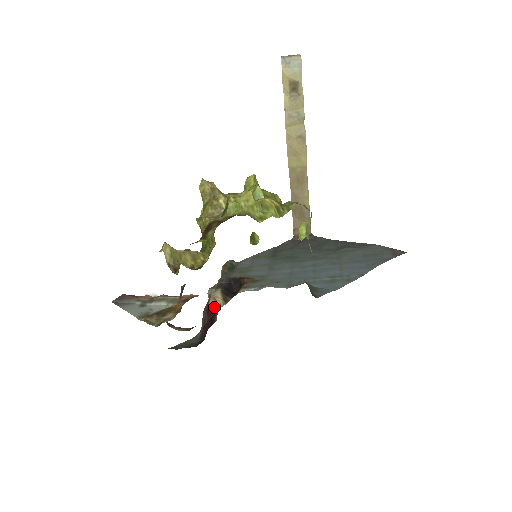
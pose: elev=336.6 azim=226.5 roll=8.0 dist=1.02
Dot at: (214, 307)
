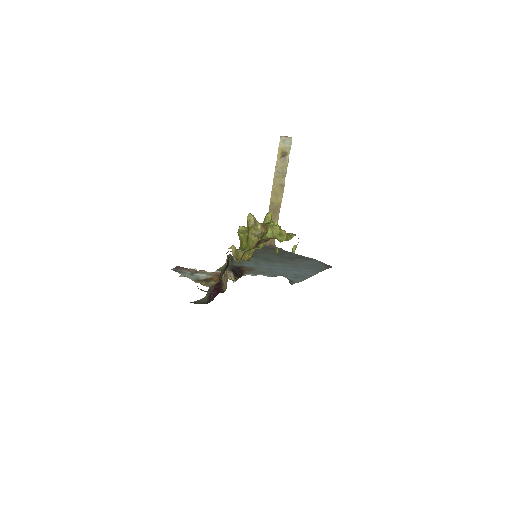
Dot at: (219, 282)
